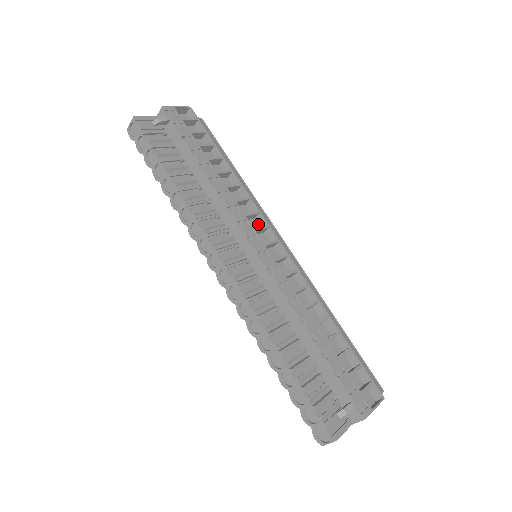
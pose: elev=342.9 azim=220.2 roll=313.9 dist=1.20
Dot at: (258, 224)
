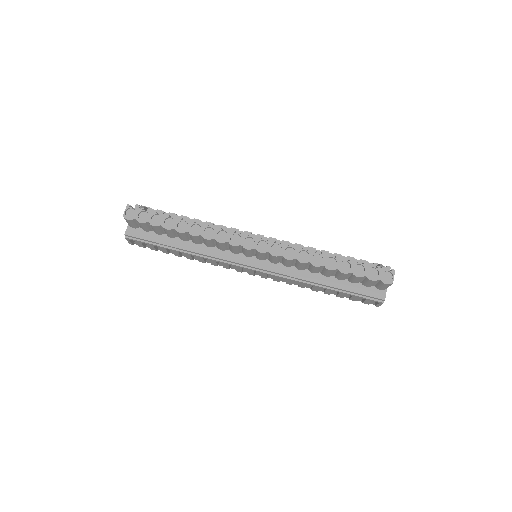
Dot at: occluded
